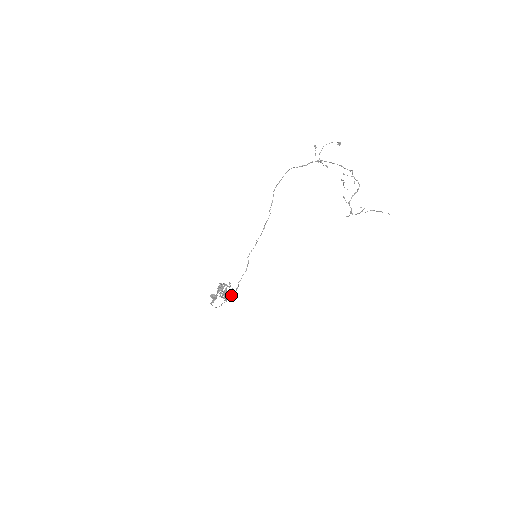
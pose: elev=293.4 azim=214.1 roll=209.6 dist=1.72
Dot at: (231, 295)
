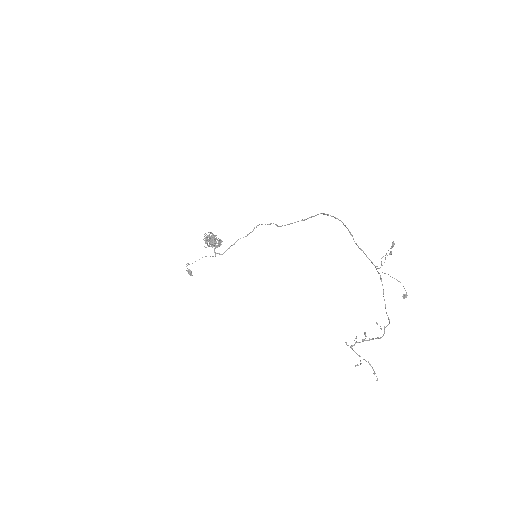
Dot at: occluded
